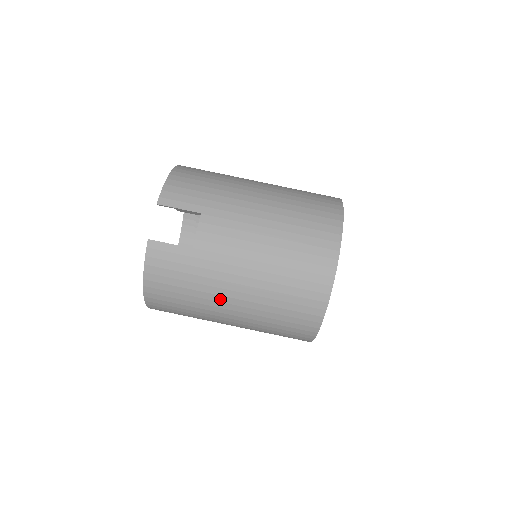
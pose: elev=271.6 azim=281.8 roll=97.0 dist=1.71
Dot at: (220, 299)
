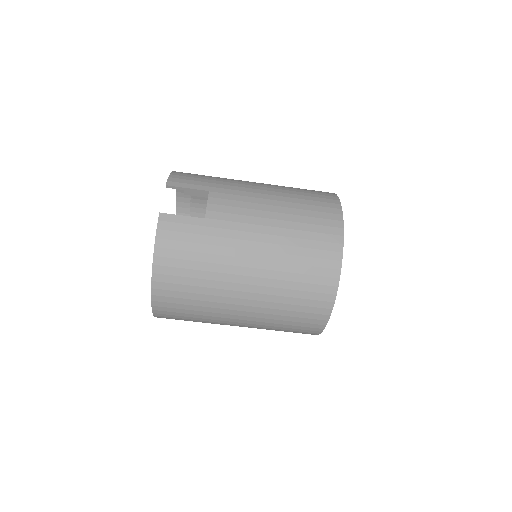
Dot at: (234, 271)
